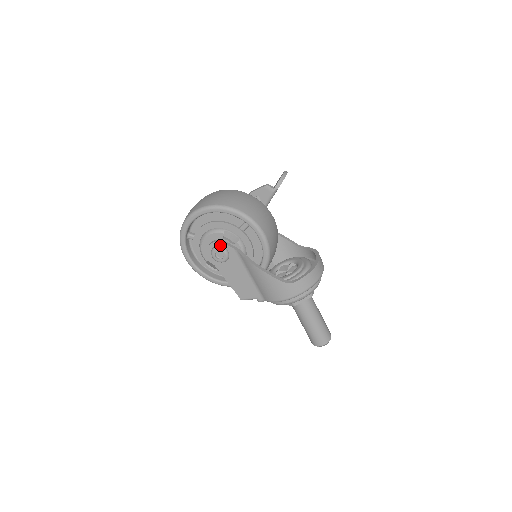
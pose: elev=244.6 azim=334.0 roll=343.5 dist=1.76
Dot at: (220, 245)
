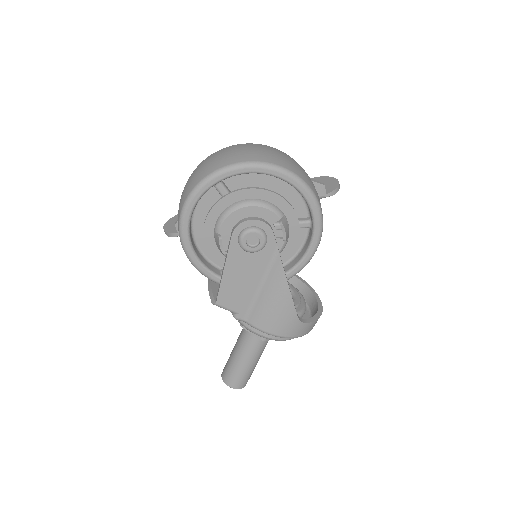
Dot at: (265, 229)
